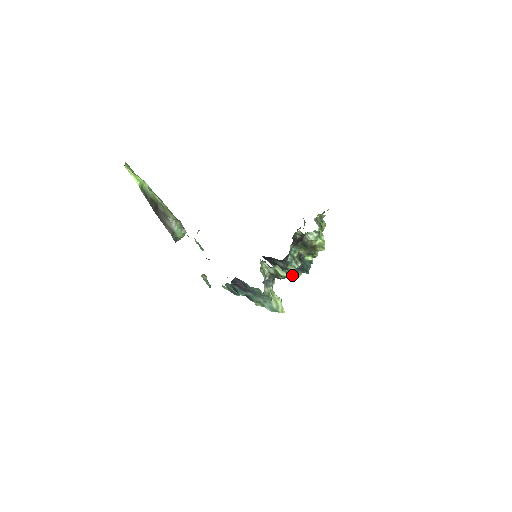
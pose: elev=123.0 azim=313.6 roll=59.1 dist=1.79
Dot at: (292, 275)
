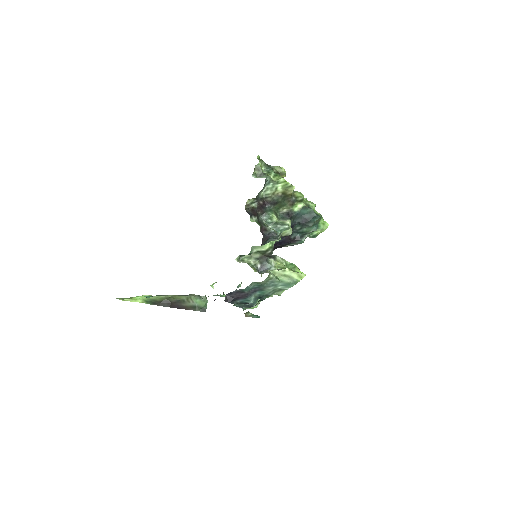
Dot at: (319, 233)
